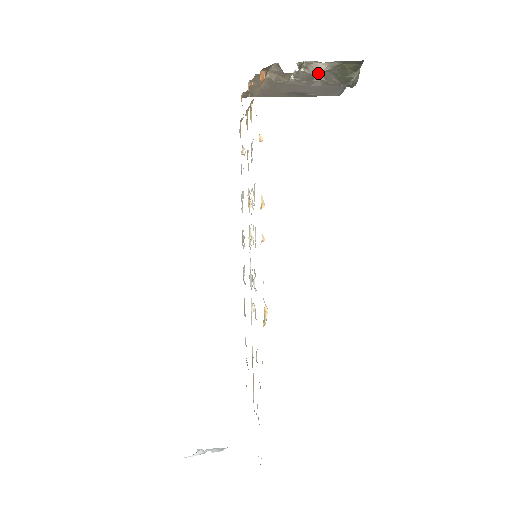
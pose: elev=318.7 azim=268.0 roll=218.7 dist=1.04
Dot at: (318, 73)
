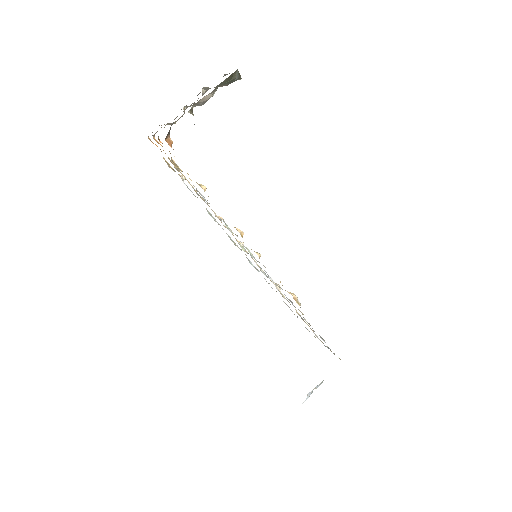
Dot at: (207, 100)
